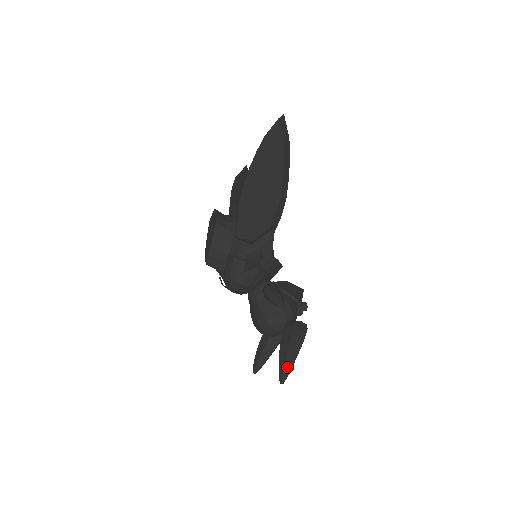
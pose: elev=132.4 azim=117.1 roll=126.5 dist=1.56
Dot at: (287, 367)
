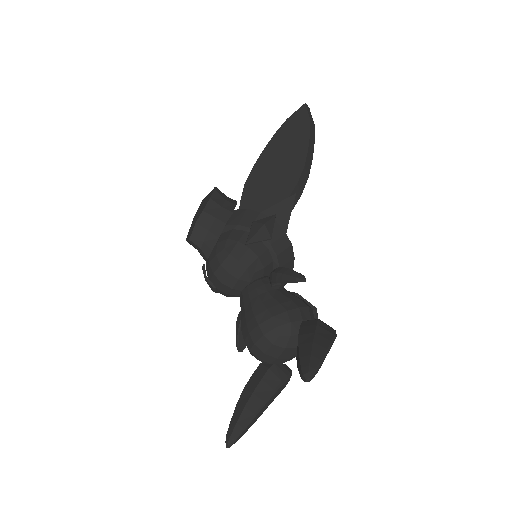
Dot at: (316, 356)
